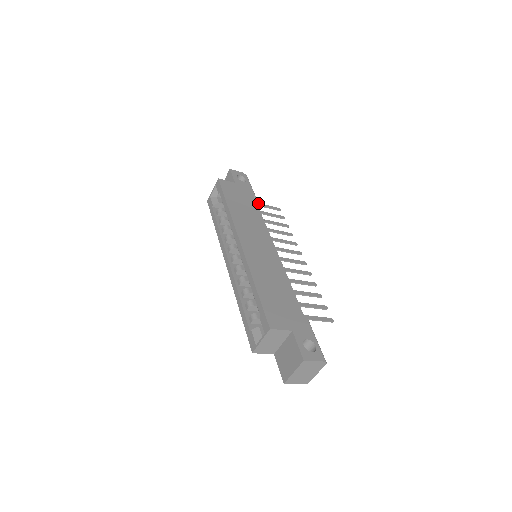
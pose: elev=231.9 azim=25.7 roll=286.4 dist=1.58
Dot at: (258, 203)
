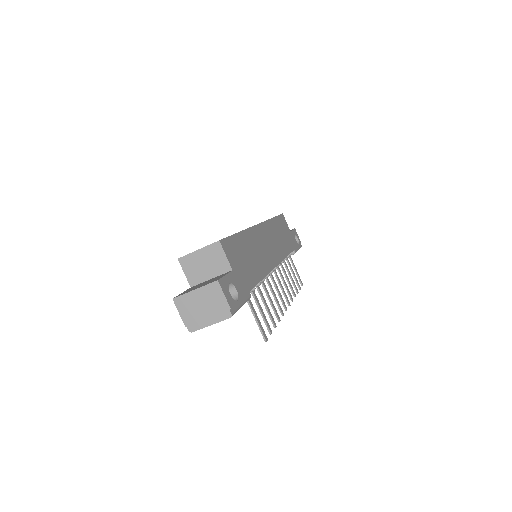
Dot at: occluded
